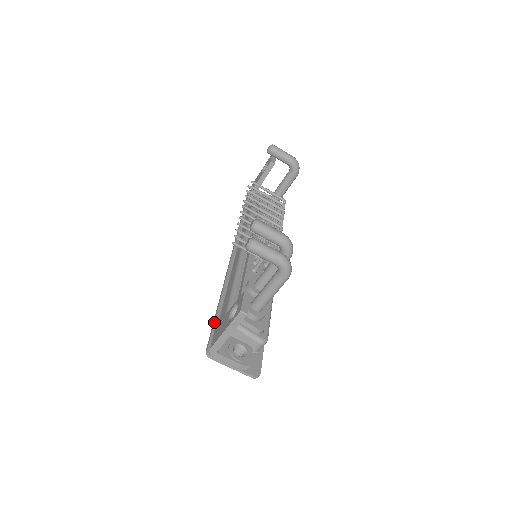
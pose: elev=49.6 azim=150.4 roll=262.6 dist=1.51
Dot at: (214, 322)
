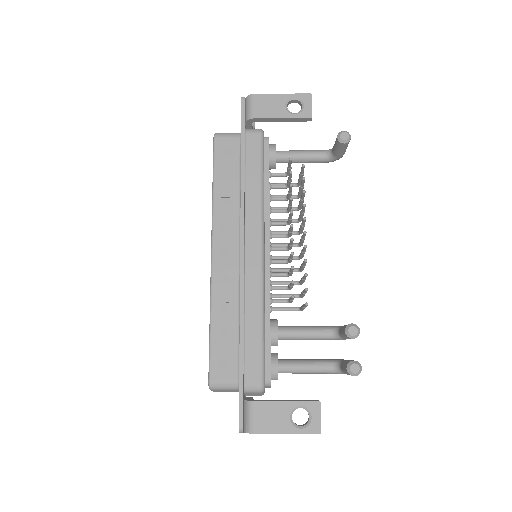
Dot at: (244, 384)
